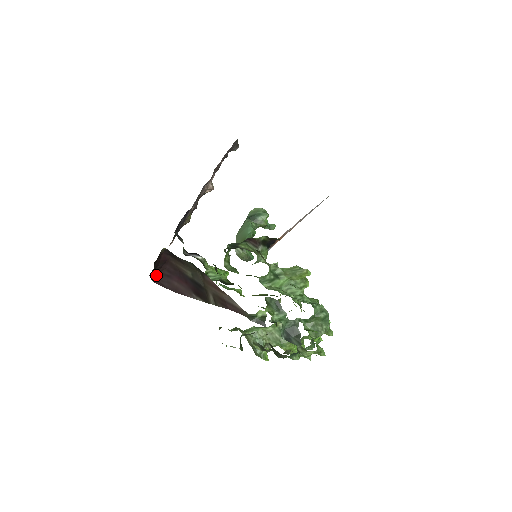
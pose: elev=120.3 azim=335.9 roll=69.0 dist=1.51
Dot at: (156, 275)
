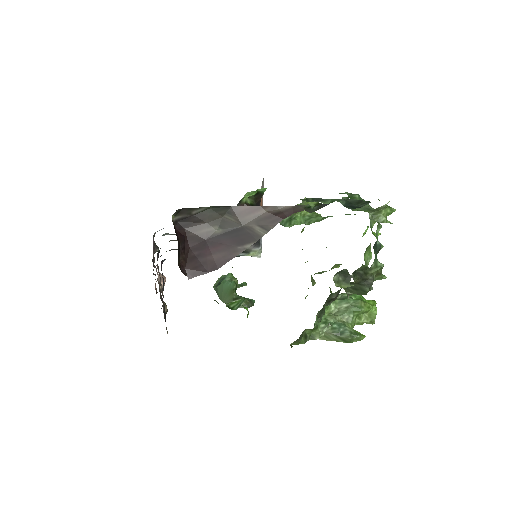
Dot at: (185, 266)
